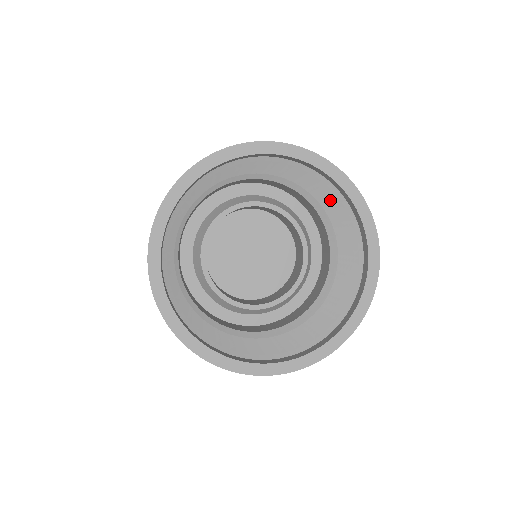
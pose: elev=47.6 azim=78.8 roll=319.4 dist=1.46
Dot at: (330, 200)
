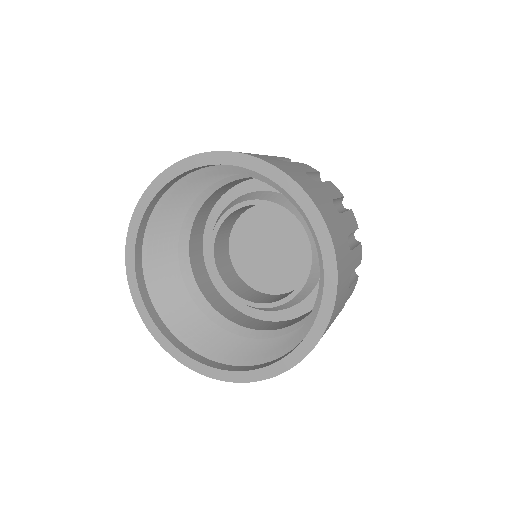
Dot at: occluded
